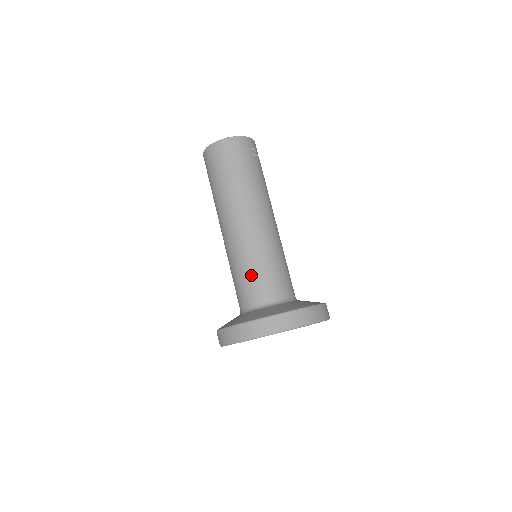
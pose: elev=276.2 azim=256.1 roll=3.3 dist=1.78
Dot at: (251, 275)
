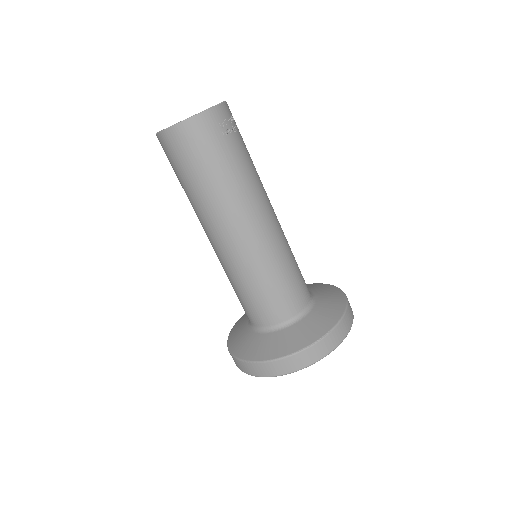
Dot at: (250, 297)
